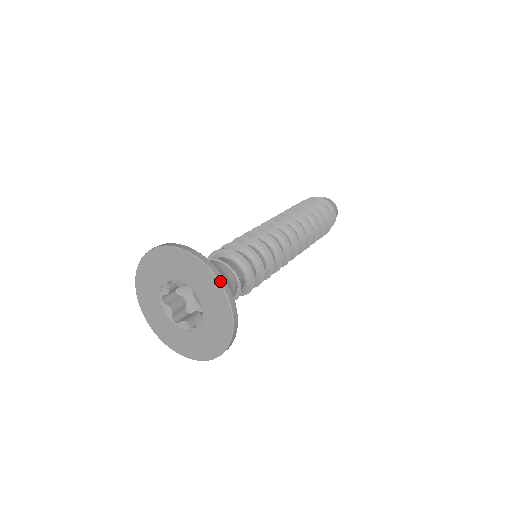
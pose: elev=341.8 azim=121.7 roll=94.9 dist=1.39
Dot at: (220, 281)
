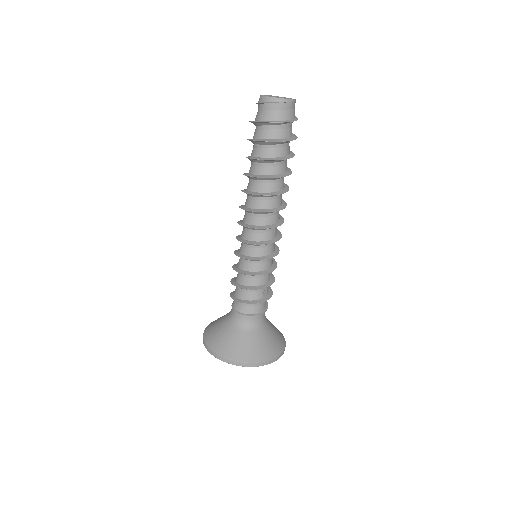
Dot at: occluded
